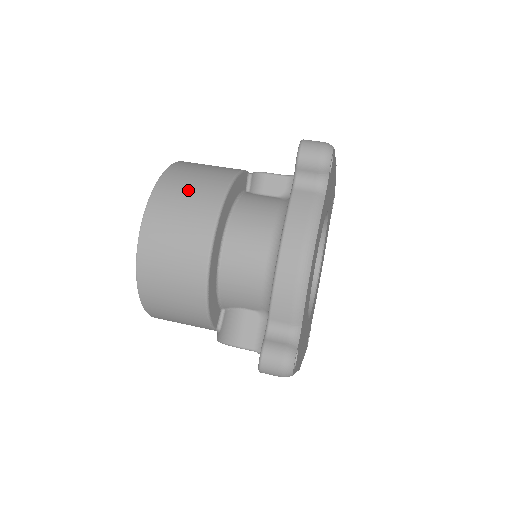
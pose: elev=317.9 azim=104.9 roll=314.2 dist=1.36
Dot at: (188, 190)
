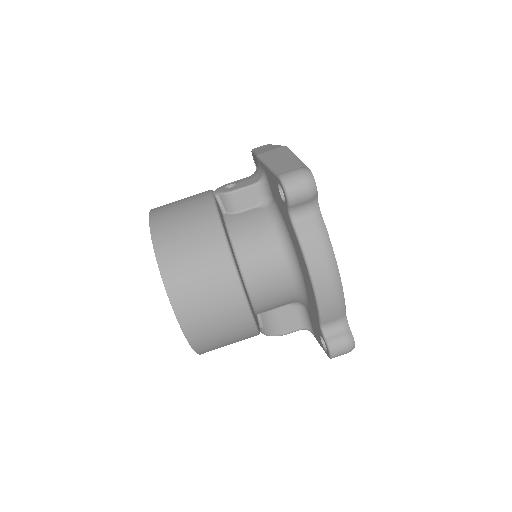
Dot at: (193, 261)
